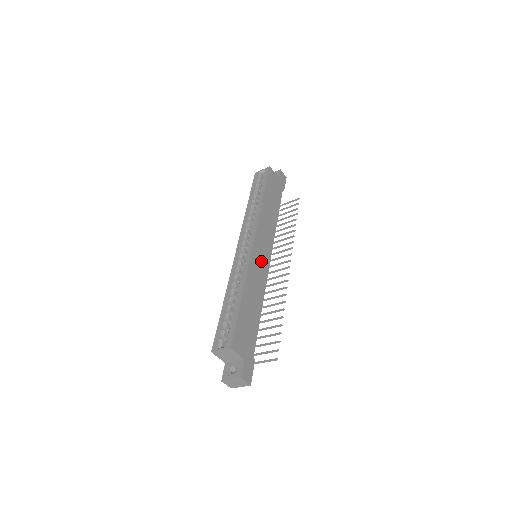
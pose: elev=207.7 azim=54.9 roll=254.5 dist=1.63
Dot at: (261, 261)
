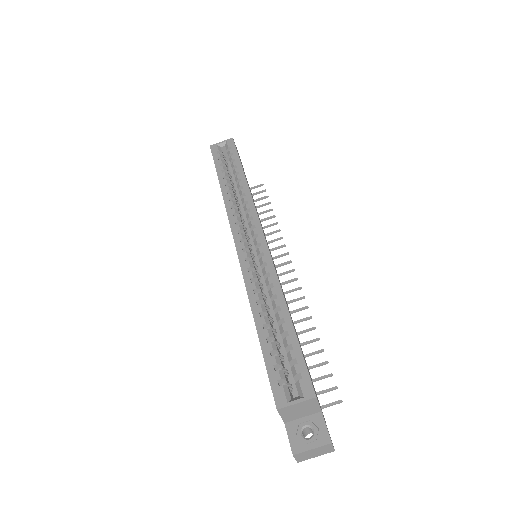
Dot at: (273, 262)
